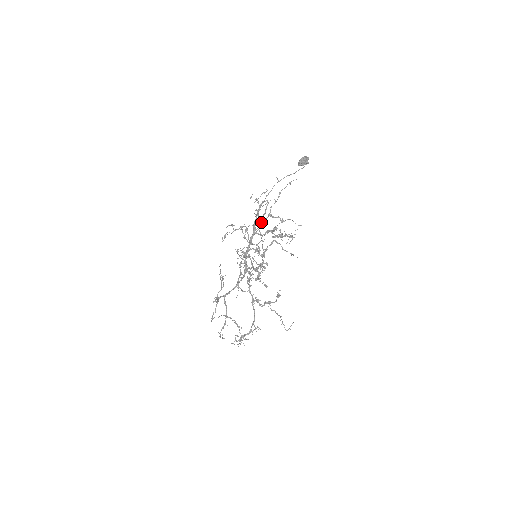
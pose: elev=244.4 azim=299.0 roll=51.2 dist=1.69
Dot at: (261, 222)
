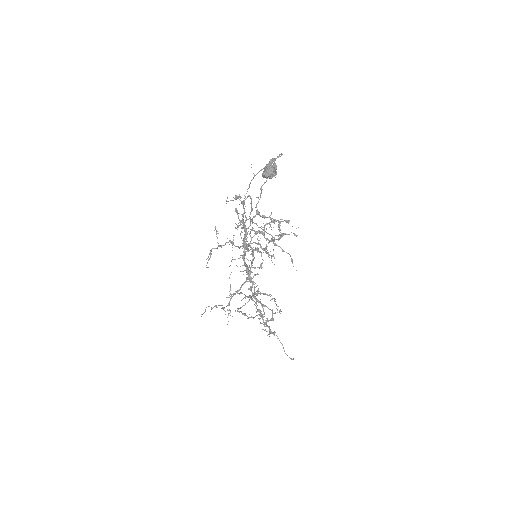
Dot at: (250, 221)
